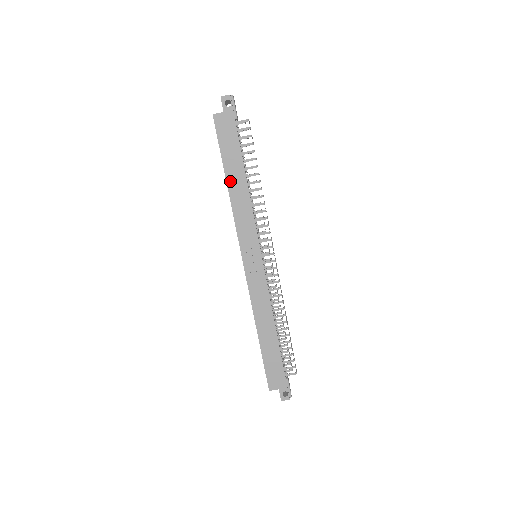
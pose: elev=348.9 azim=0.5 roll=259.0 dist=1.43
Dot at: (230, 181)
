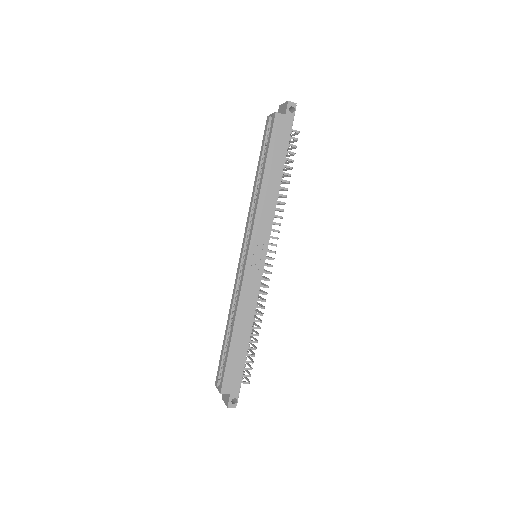
Dot at: (266, 177)
